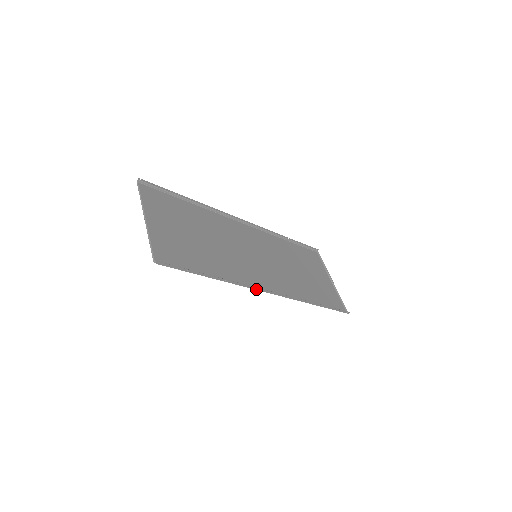
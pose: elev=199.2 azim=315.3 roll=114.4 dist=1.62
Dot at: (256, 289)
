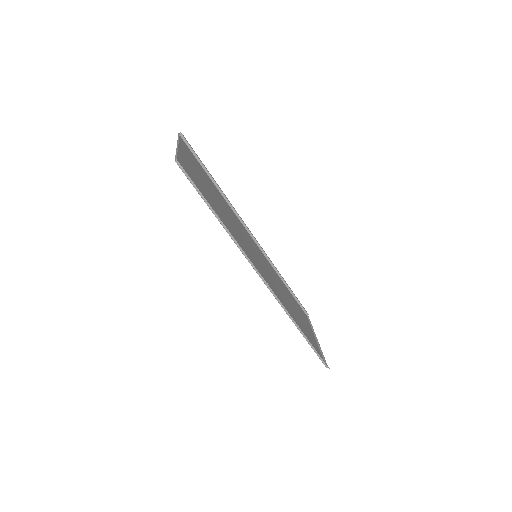
Dot at: (252, 262)
